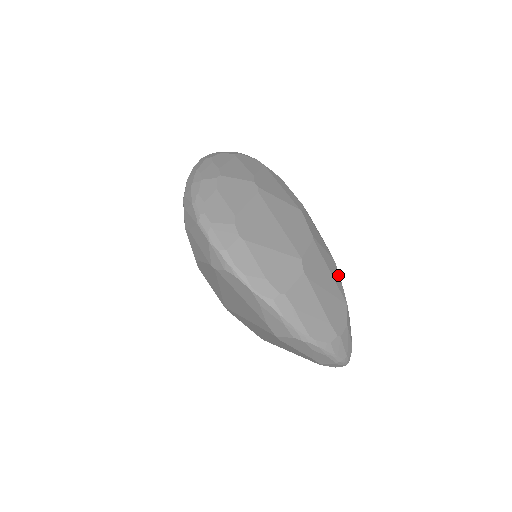
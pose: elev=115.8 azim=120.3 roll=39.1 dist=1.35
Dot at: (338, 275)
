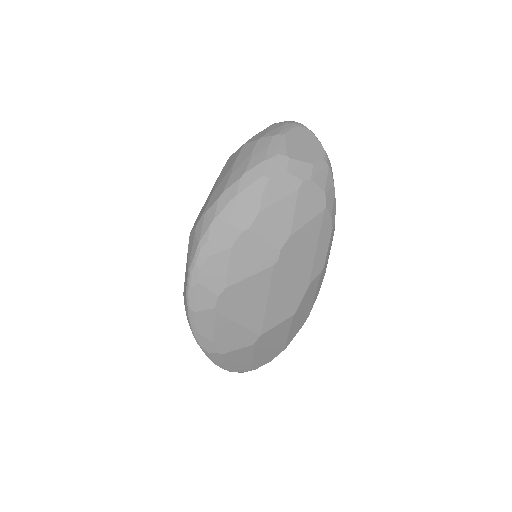
Dot at: (299, 328)
